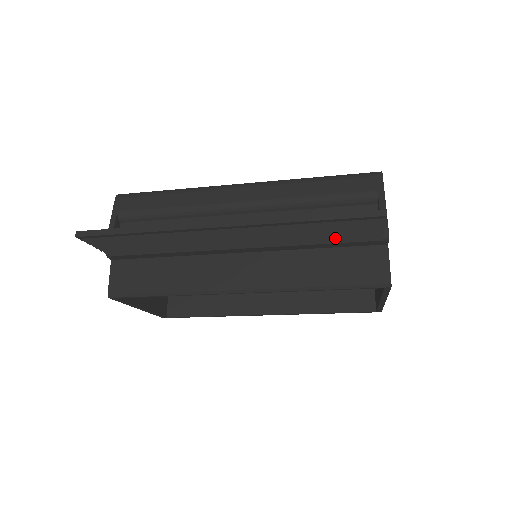
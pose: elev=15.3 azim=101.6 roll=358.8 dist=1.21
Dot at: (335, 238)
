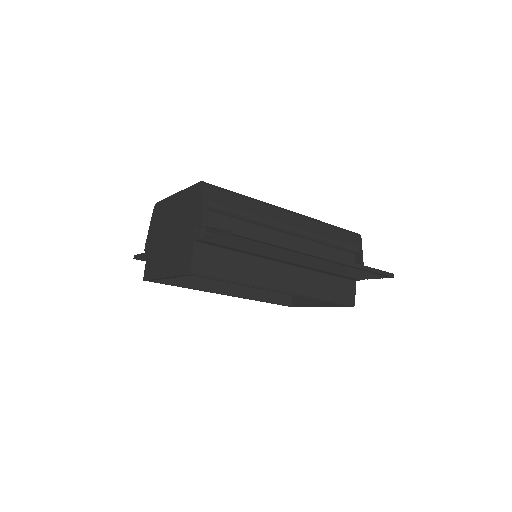
Dot at: (347, 274)
